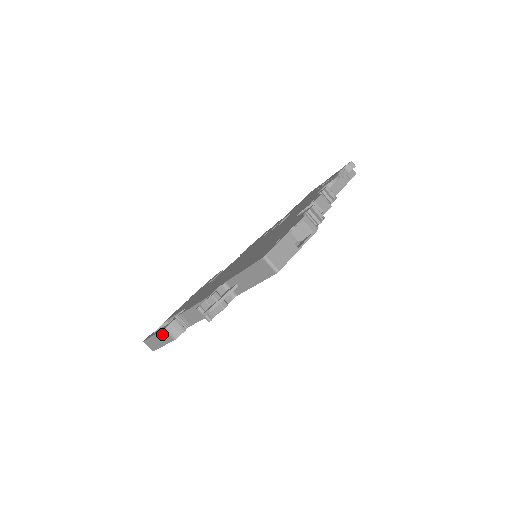
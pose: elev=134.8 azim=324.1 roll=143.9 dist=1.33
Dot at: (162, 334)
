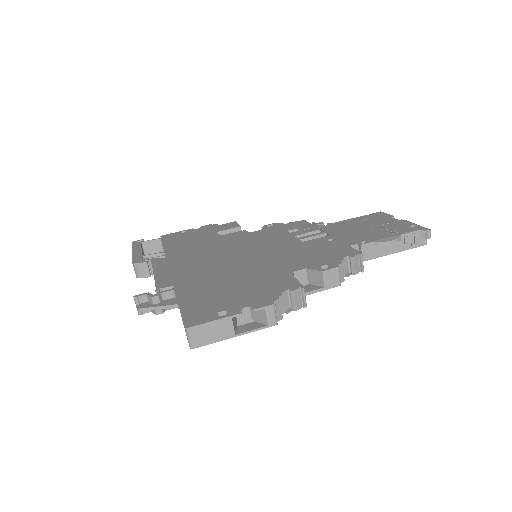
Dot at: occluded
